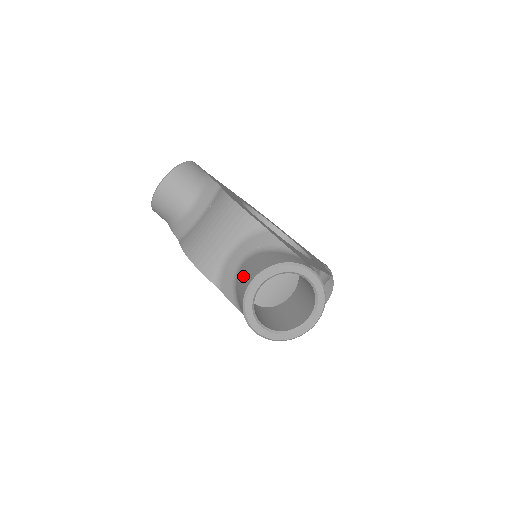
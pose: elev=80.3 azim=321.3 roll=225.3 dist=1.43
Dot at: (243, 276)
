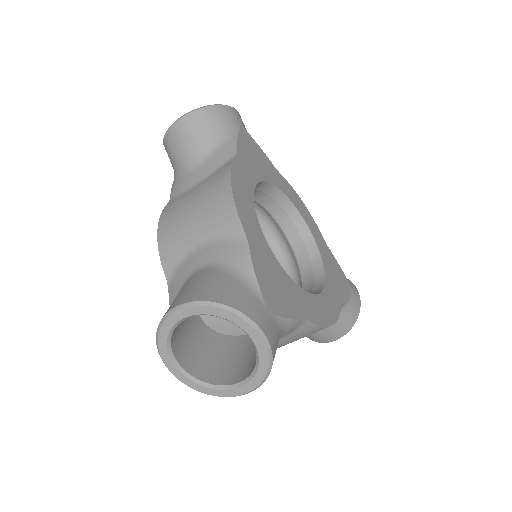
Dot at: (181, 291)
